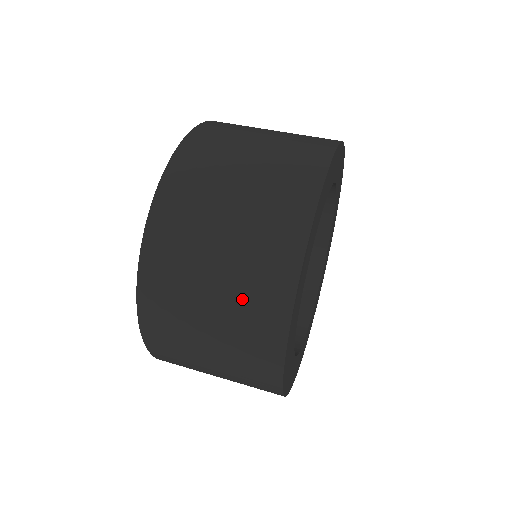
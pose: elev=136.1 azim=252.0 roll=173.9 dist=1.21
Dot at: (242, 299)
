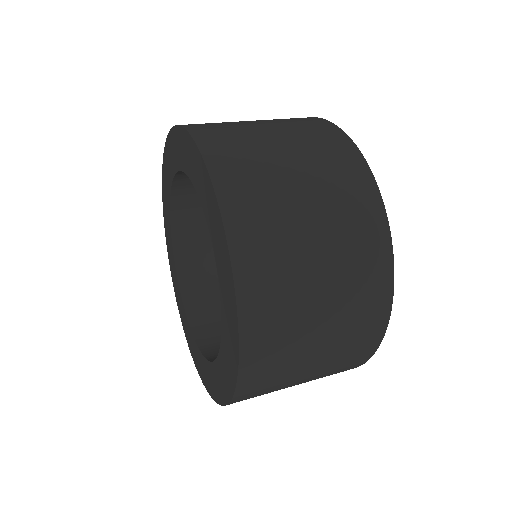
Dot at: (307, 141)
